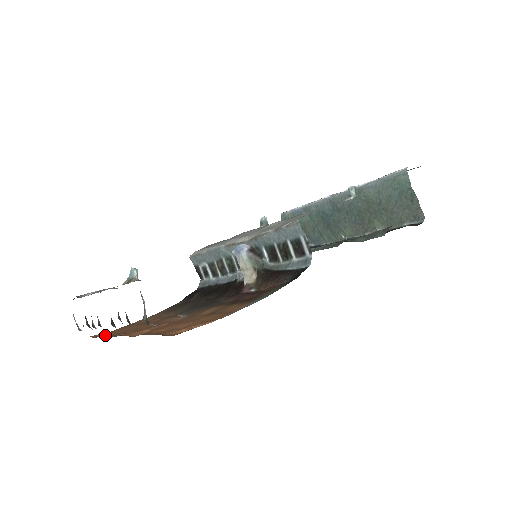
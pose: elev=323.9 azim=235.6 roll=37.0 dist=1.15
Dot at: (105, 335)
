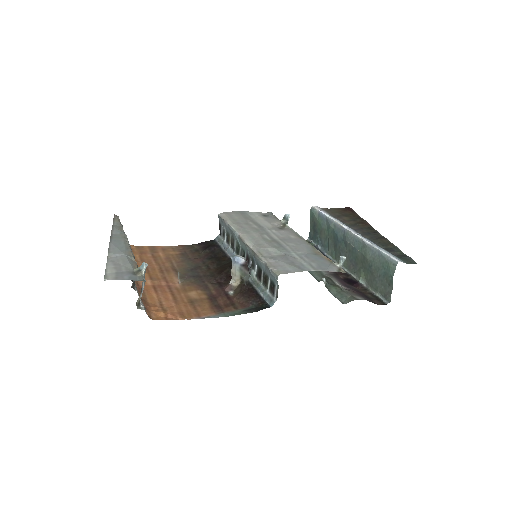
Dot at: occluded
